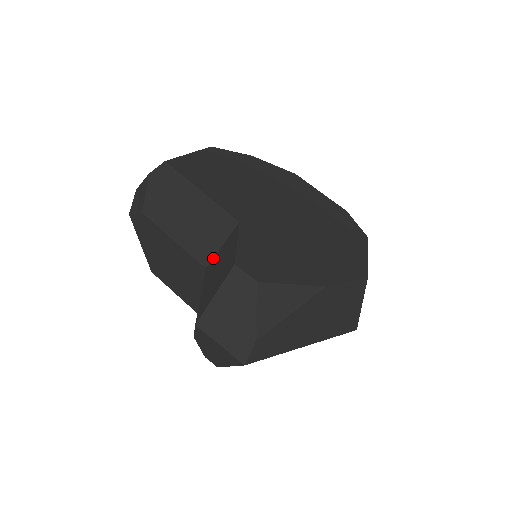
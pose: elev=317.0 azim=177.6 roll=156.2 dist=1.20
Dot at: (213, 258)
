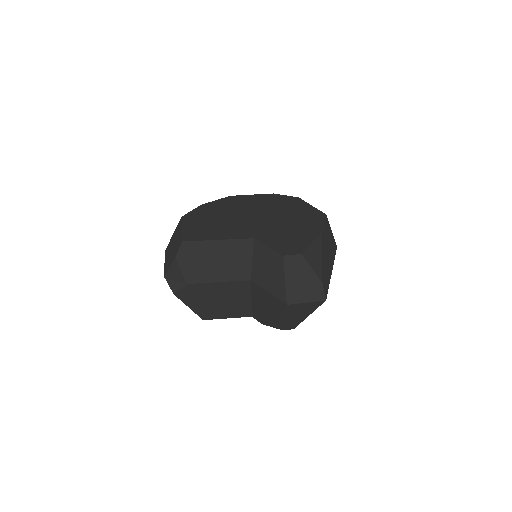
Dot at: (252, 271)
